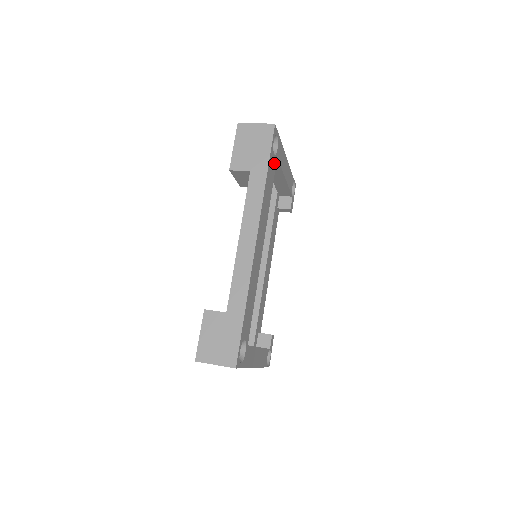
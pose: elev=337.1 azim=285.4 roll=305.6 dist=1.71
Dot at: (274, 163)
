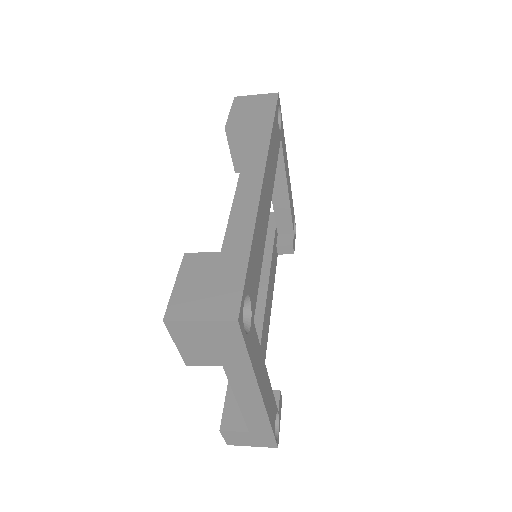
Dot at: (278, 135)
